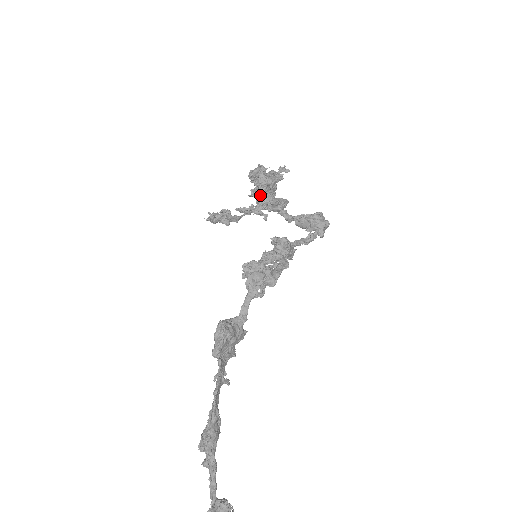
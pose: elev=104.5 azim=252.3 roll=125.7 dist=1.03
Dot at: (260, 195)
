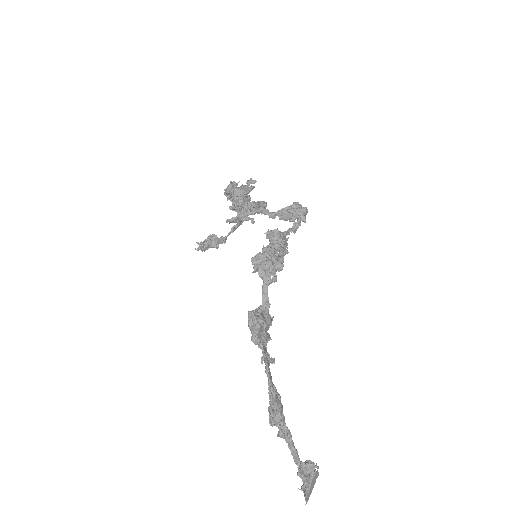
Dot at: (241, 206)
